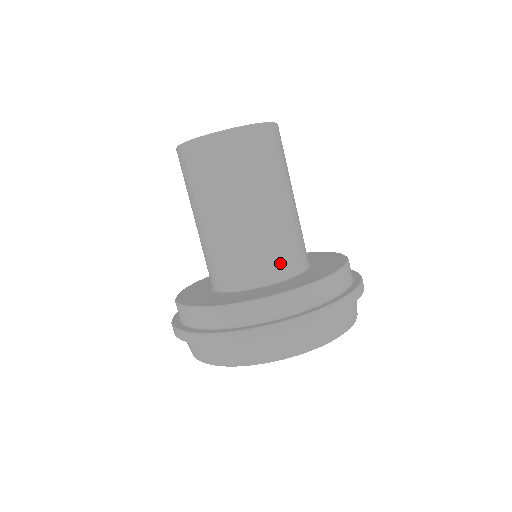
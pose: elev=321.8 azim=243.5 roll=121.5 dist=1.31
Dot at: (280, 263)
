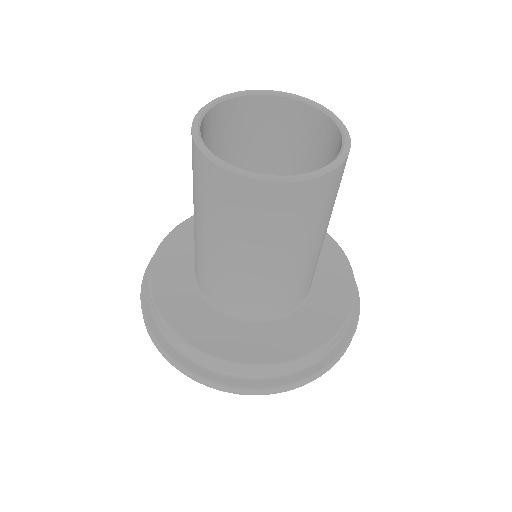
Dot at: (283, 305)
